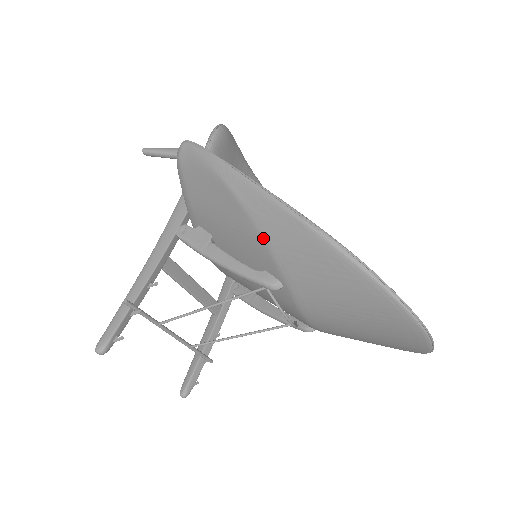
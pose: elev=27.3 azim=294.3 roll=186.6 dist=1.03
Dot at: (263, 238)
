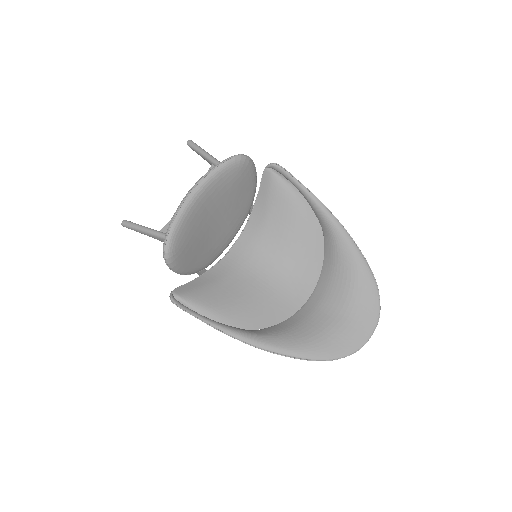
Dot at: (259, 330)
